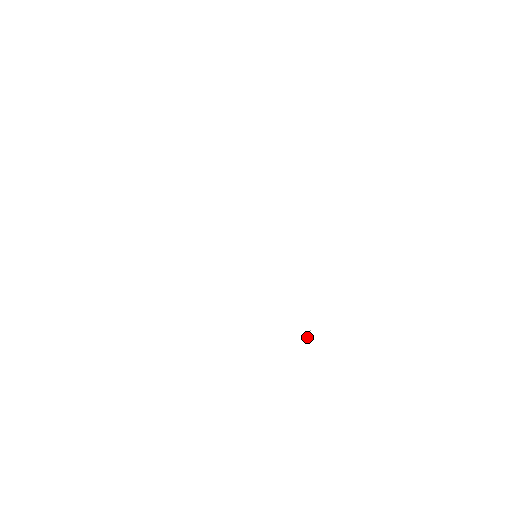
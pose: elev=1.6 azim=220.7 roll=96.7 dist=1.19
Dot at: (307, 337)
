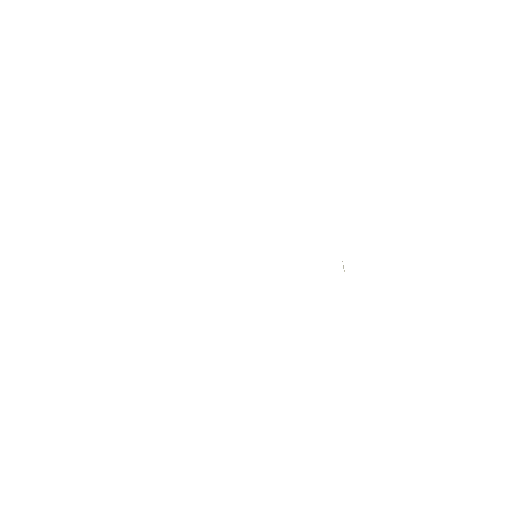
Dot at: occluded
